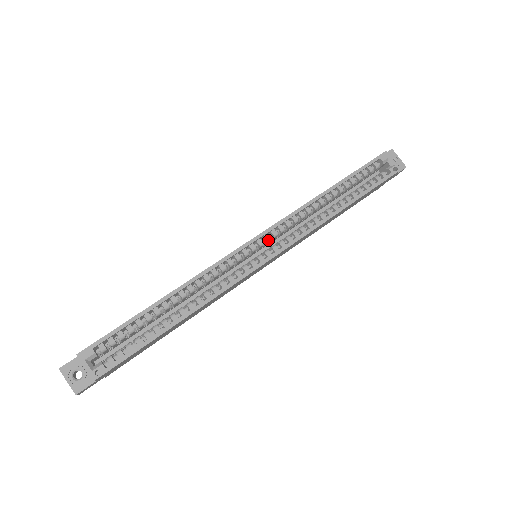
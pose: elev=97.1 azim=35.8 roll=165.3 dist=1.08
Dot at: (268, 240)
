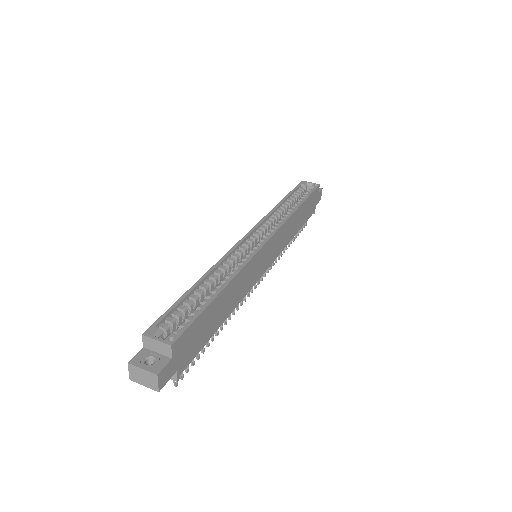
Dot at: (258, 234)
